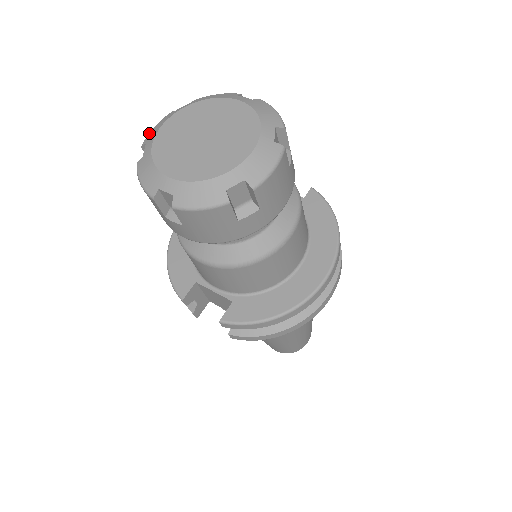
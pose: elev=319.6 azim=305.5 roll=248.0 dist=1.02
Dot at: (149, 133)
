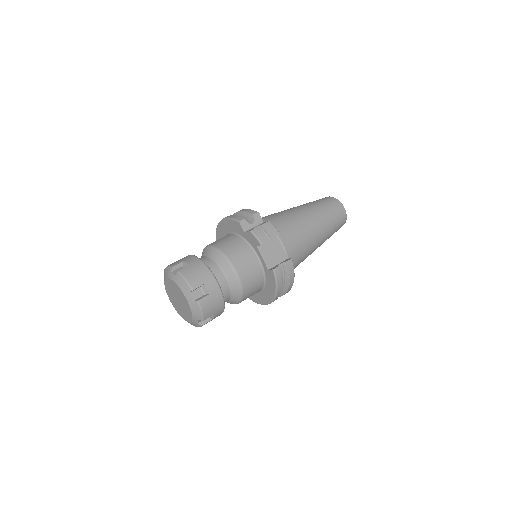
Dot at: (165, 269)
